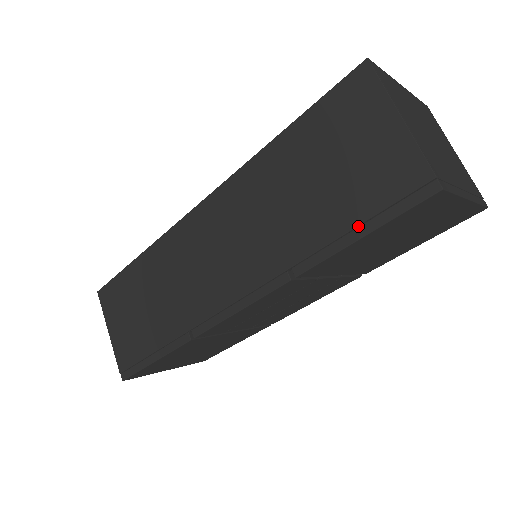
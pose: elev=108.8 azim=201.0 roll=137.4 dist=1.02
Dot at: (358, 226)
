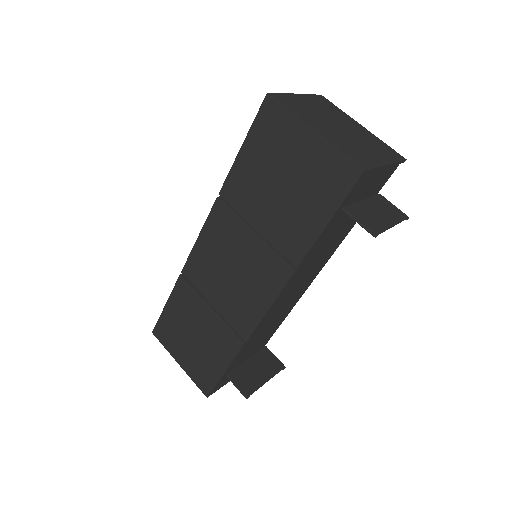
Dot at: occluded
